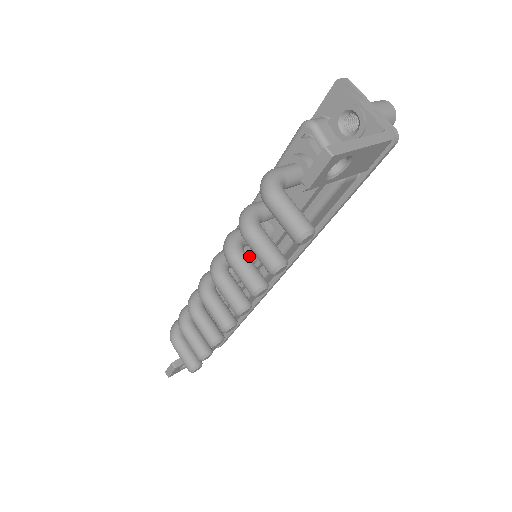
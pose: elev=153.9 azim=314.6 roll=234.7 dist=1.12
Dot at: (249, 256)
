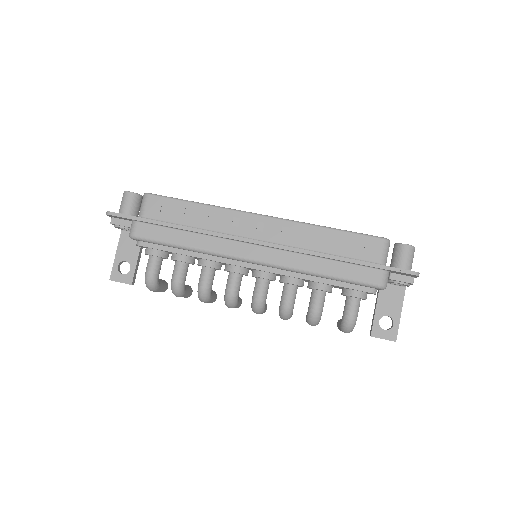
Dot at: occluded
